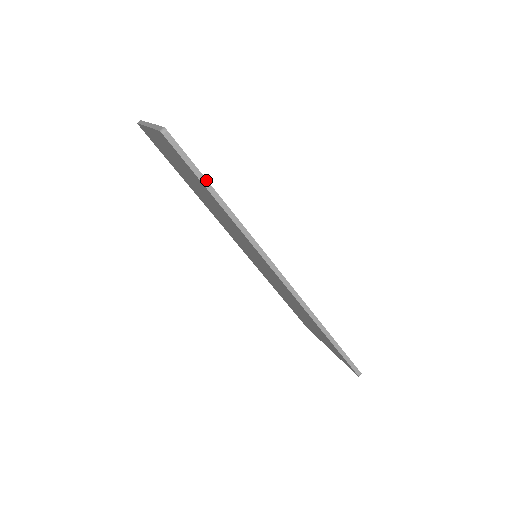
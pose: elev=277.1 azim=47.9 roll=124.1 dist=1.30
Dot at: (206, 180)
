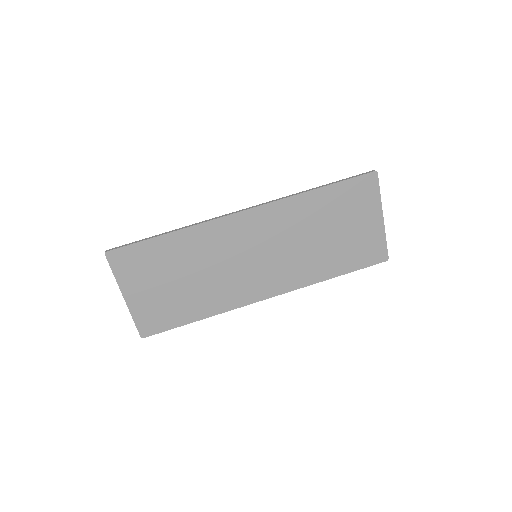
Dot at: (148, 238)
